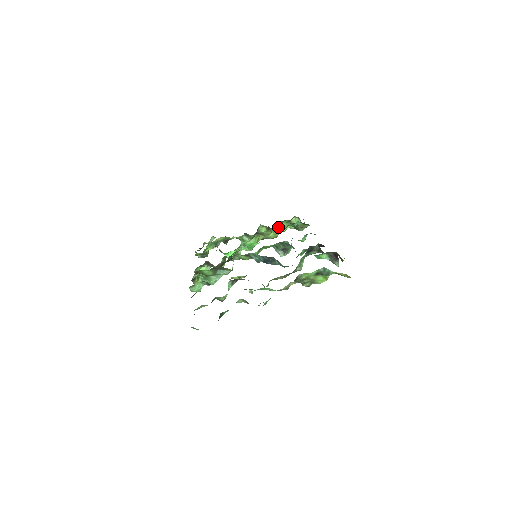
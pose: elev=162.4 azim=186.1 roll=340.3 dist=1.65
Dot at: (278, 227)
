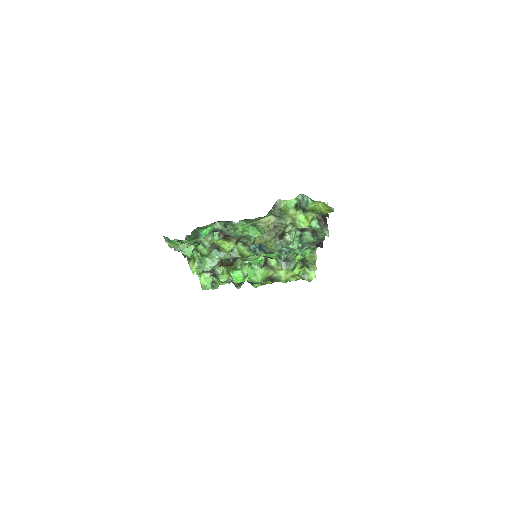
Dot at: occluded
